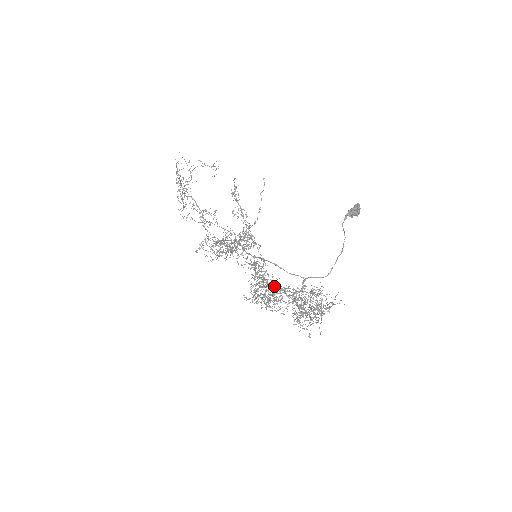
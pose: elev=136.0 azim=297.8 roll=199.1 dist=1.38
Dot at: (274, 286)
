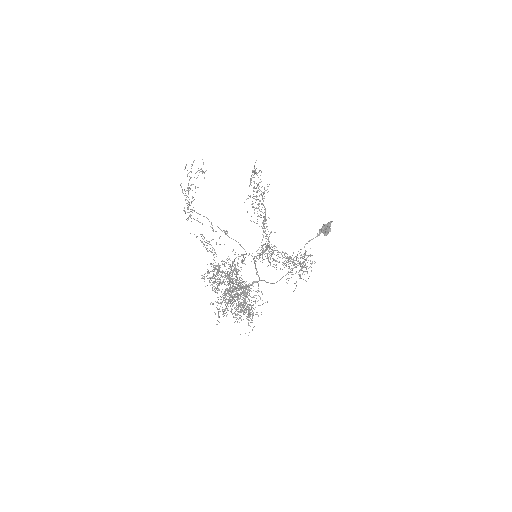
Dot at: (223, 272)
